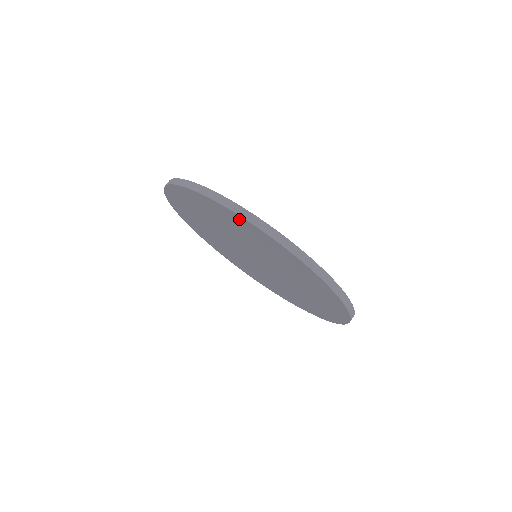
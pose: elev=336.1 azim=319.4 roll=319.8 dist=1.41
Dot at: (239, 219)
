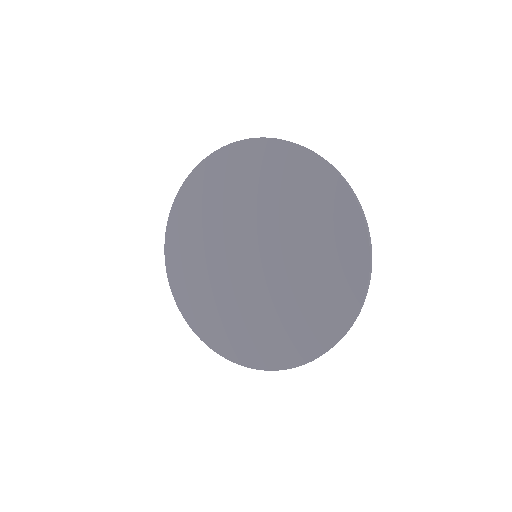
Dot at: (292, 154)
